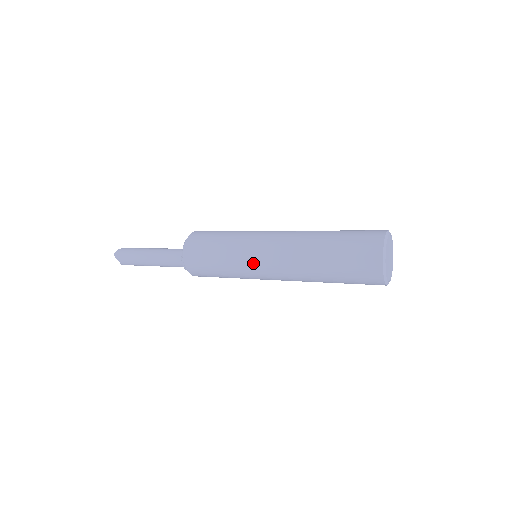
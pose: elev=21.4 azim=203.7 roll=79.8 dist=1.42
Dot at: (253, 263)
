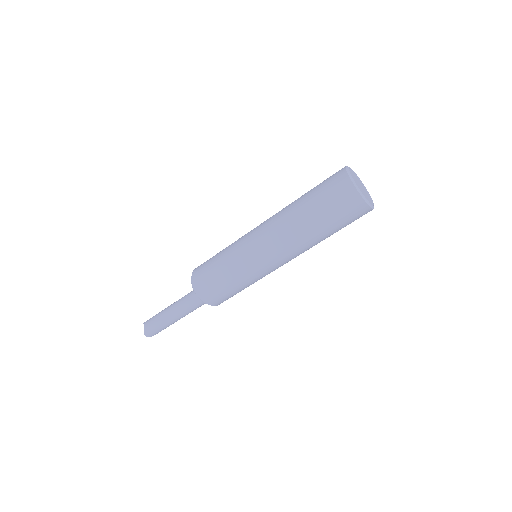
Dot at: (269, 272)
